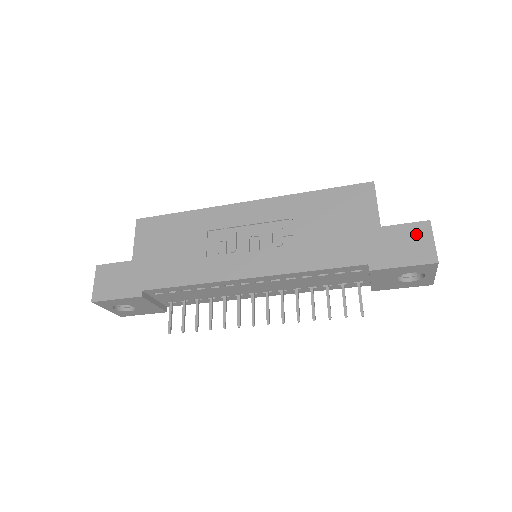
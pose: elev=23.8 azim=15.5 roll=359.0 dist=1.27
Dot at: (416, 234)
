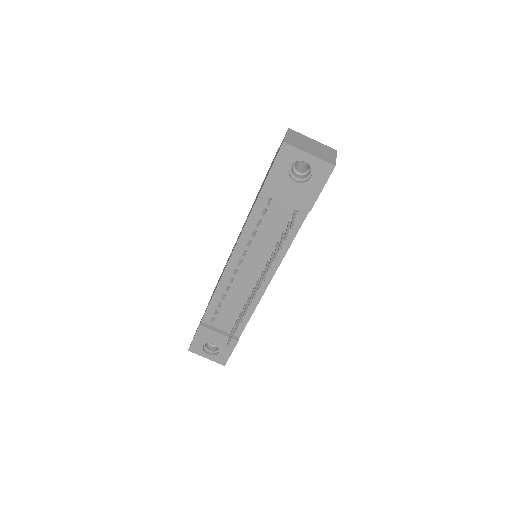
Dot at: (281, 143)
